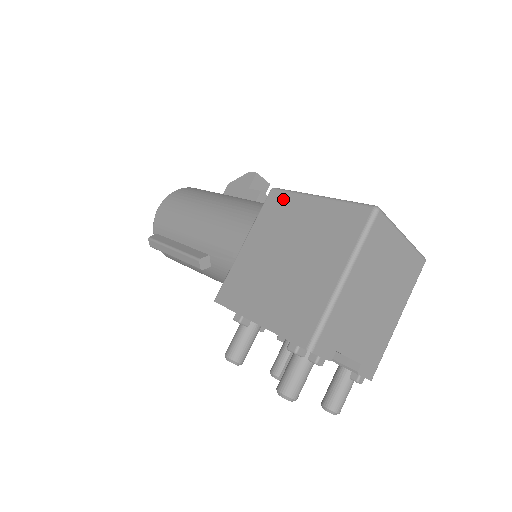
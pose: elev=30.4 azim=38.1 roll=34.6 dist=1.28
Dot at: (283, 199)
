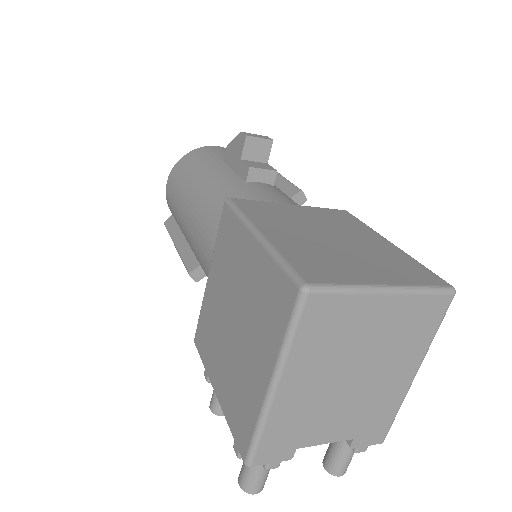
Dot at: (231, 224)
